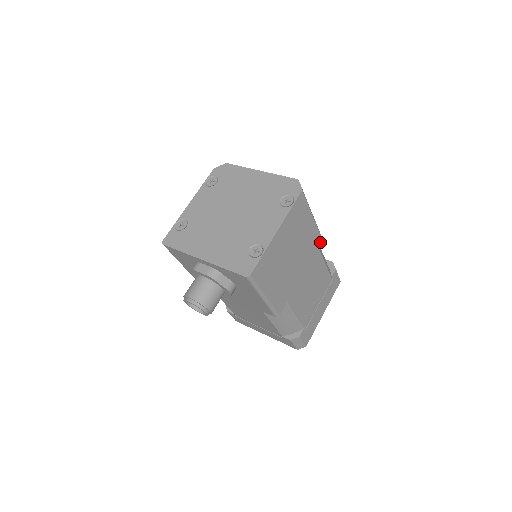
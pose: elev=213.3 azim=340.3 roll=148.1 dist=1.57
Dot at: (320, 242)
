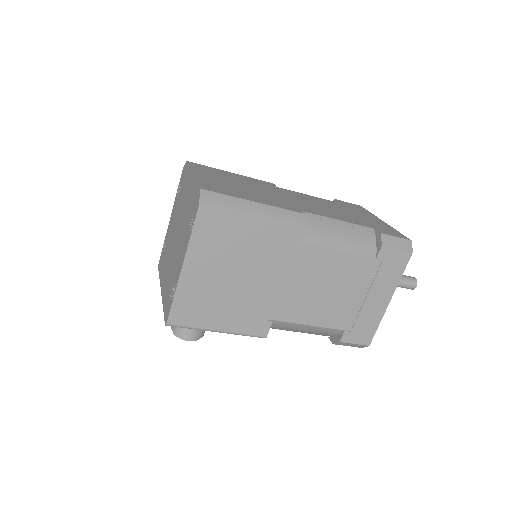
Dot at: (303, 236)
